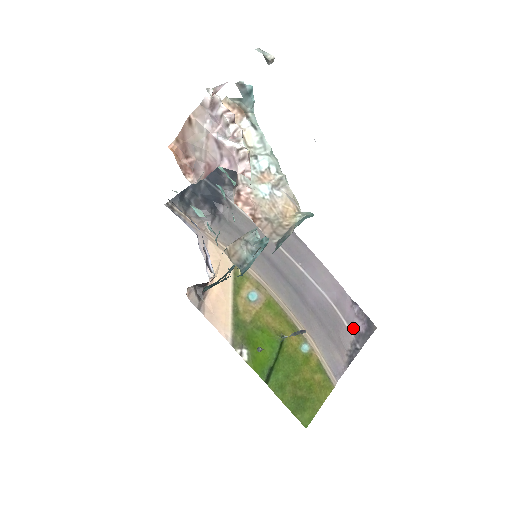
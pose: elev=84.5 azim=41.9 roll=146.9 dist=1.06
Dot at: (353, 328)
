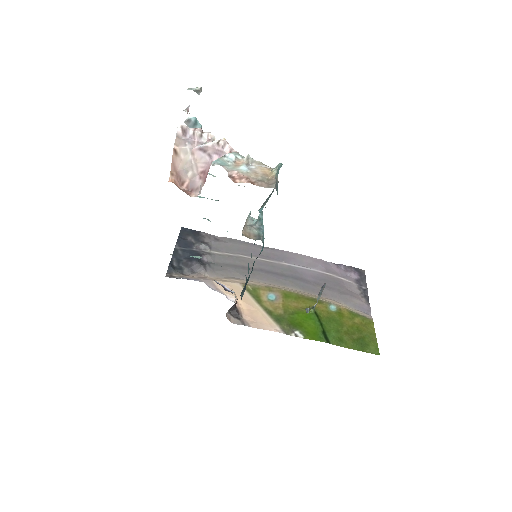
Dot at: (351, 279)
